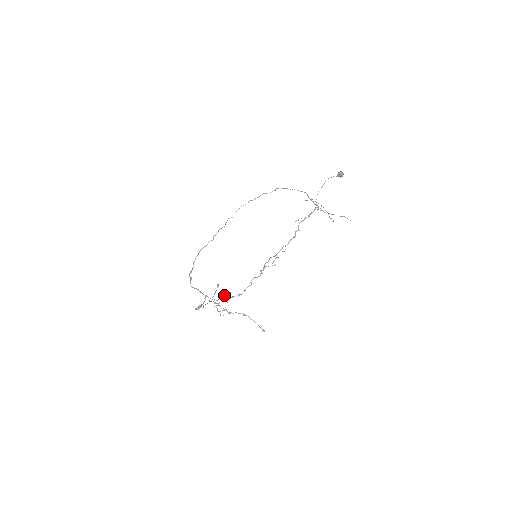
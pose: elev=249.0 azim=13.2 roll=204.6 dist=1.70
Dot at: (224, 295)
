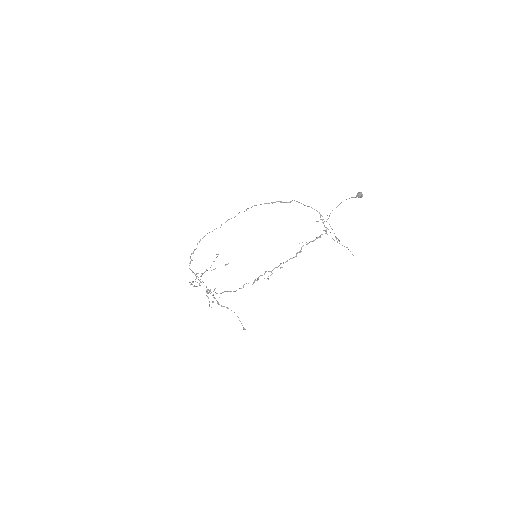
Dot at: occluded
